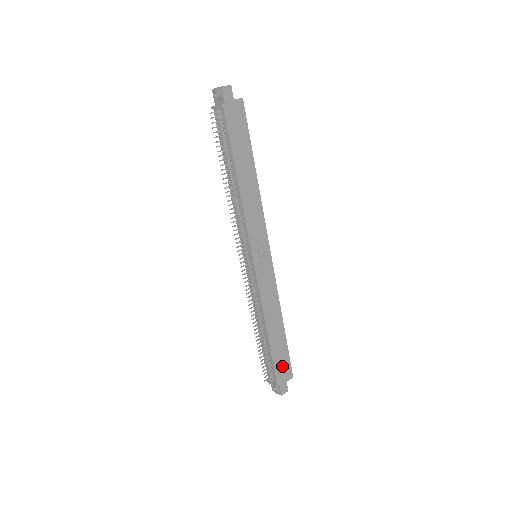
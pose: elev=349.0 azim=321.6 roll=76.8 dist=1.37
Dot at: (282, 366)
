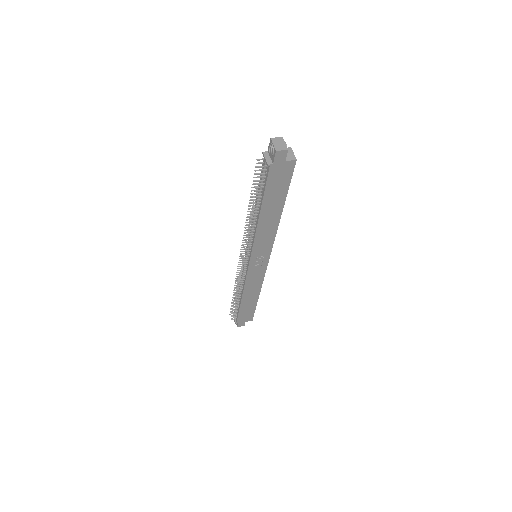
Dot at: (246, 315)
